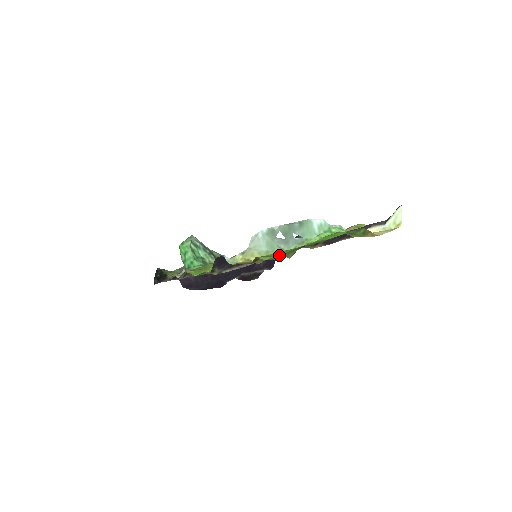
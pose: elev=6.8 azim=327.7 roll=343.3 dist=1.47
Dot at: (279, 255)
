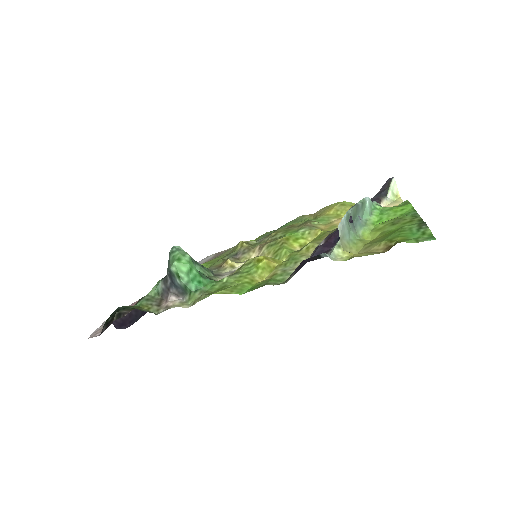
Dot at: (412, 236)
